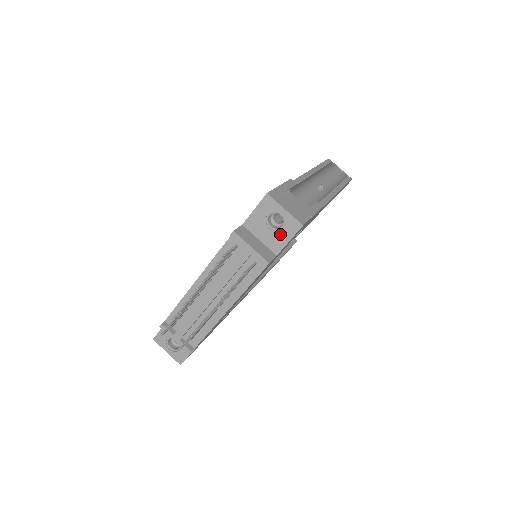
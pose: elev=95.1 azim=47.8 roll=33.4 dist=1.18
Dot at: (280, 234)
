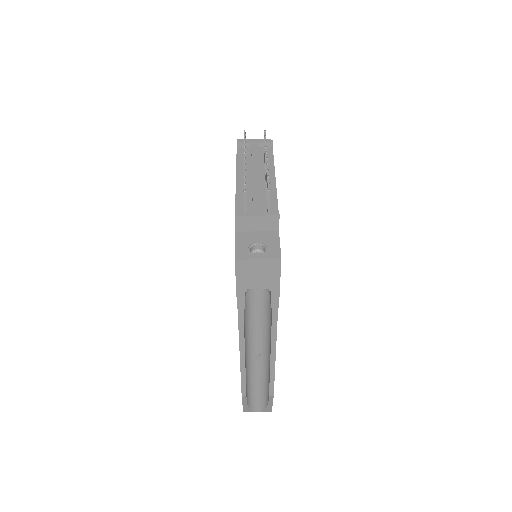
Dot at: occluded
